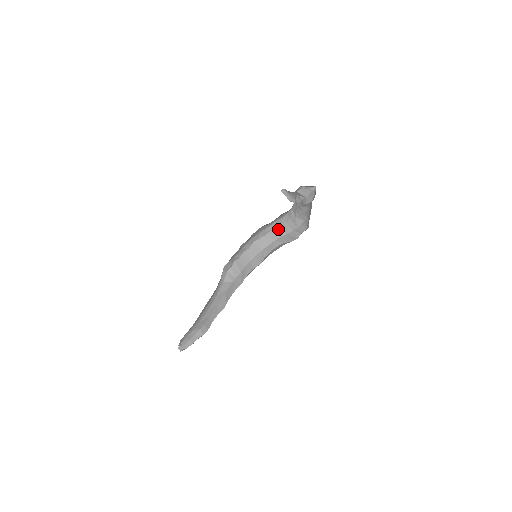
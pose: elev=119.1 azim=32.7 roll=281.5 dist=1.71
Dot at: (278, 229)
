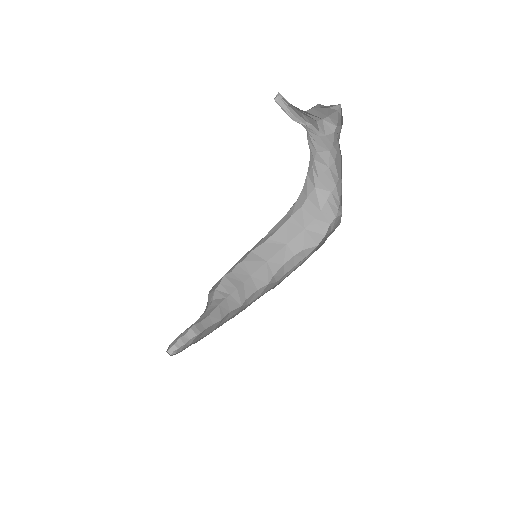
Dot at: (289, 224)
